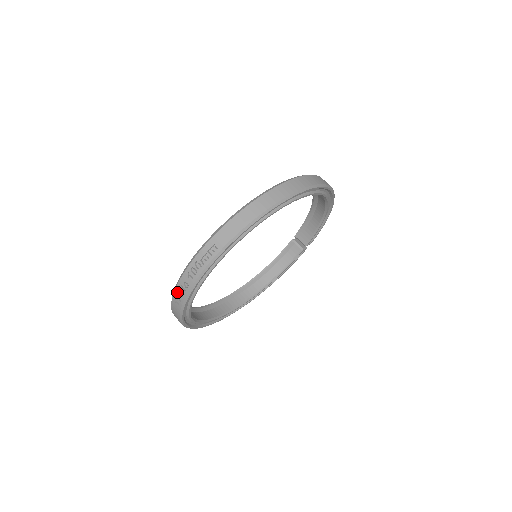
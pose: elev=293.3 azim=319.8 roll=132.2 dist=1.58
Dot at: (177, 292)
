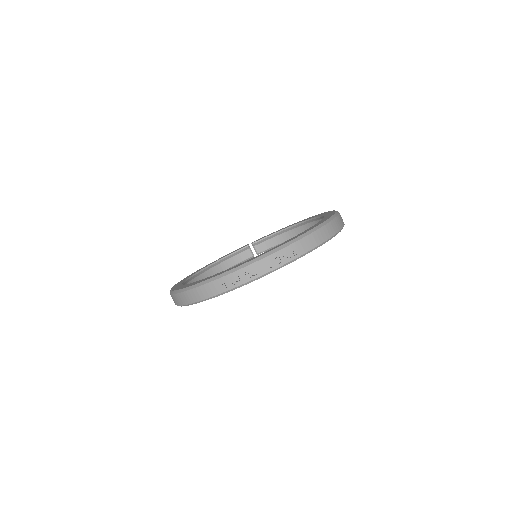
Dot at: (235, 275)
